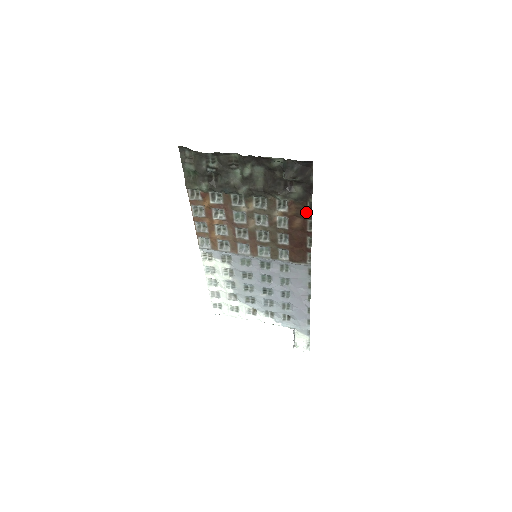
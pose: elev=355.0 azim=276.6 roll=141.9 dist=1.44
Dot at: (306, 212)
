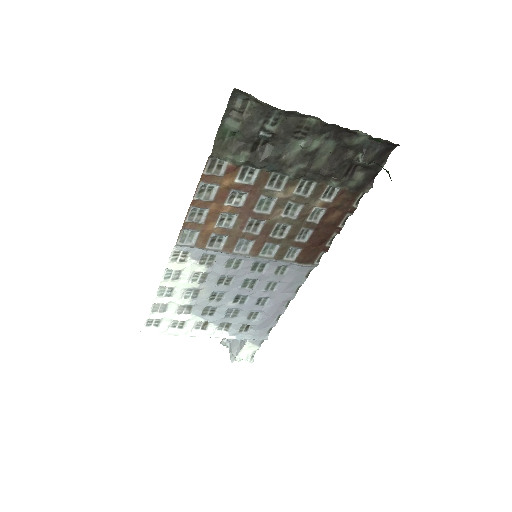
Dot at: (351, 204)
